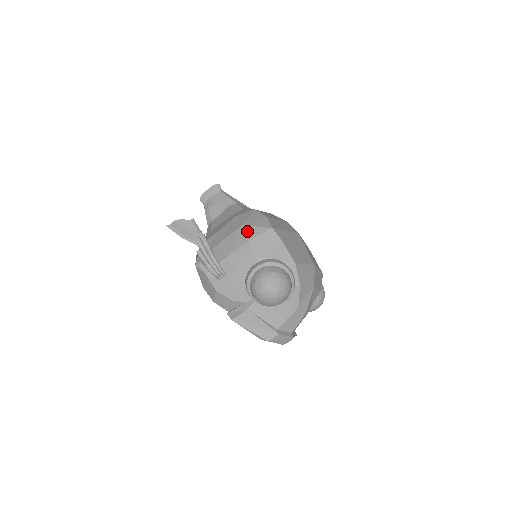
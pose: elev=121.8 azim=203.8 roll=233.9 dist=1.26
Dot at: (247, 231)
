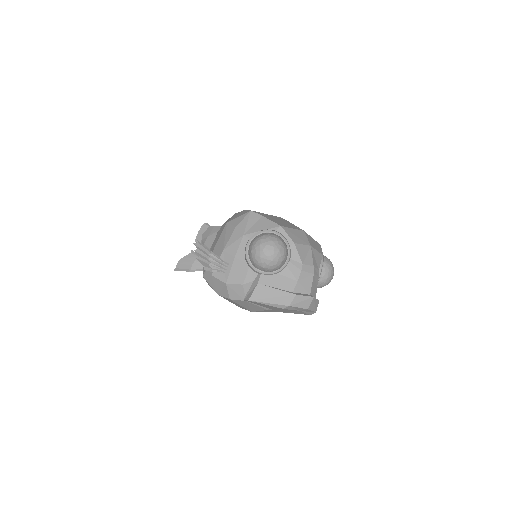
Dot at: (232, 223)
